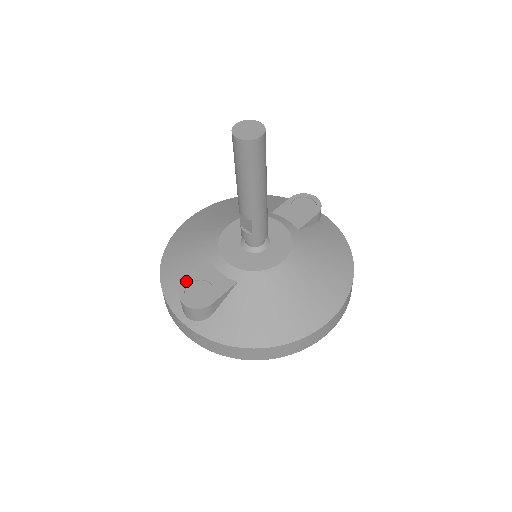
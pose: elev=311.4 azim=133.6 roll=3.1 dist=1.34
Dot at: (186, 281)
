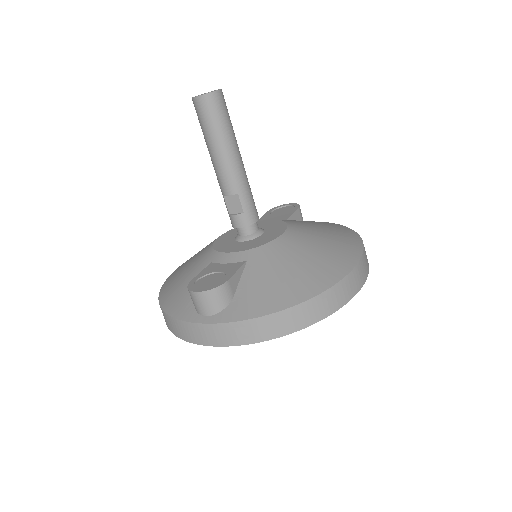
Dot at: (192, 280)
